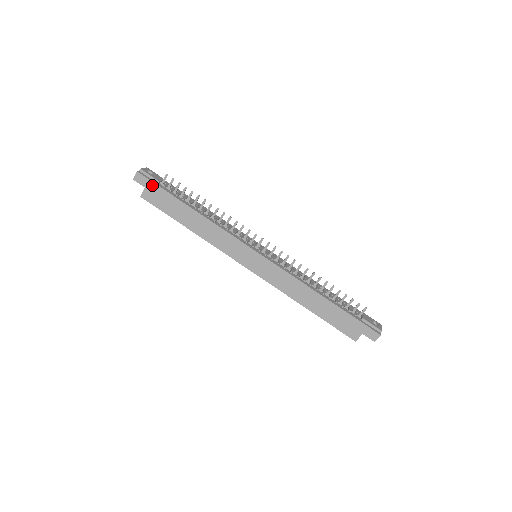
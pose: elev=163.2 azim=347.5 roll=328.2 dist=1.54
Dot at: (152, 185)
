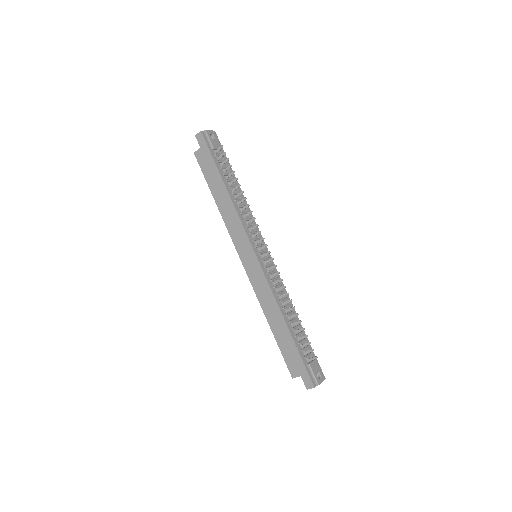
Dot at: (206, 149)
